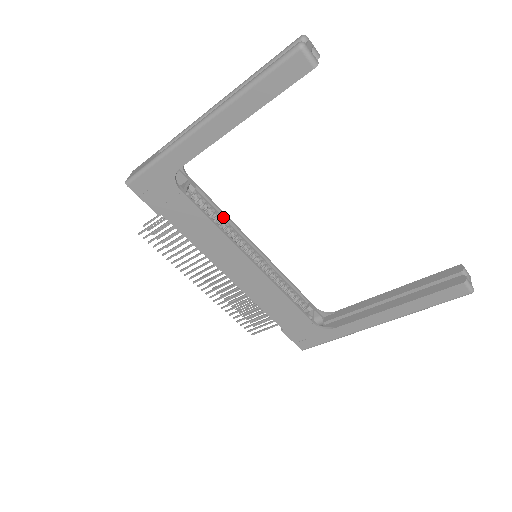
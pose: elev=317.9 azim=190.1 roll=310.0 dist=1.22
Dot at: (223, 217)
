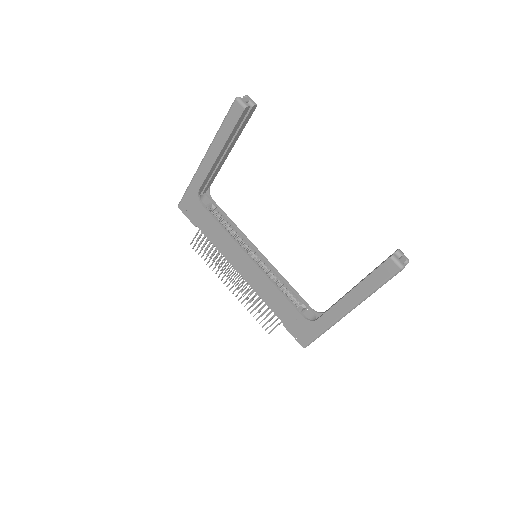
Dot at: (236, 228)
